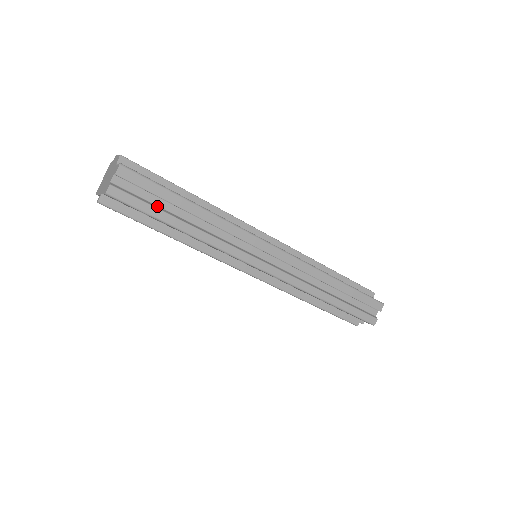
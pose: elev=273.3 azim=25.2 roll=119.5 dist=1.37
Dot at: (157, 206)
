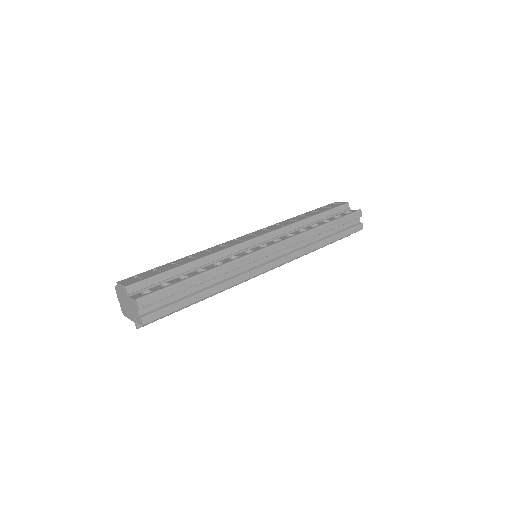
Dot at: (178, 299)
